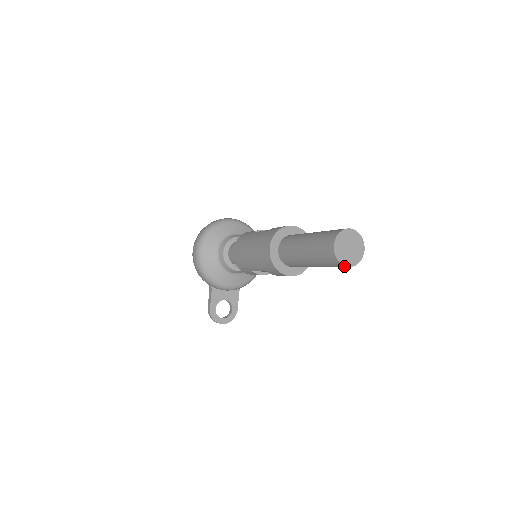
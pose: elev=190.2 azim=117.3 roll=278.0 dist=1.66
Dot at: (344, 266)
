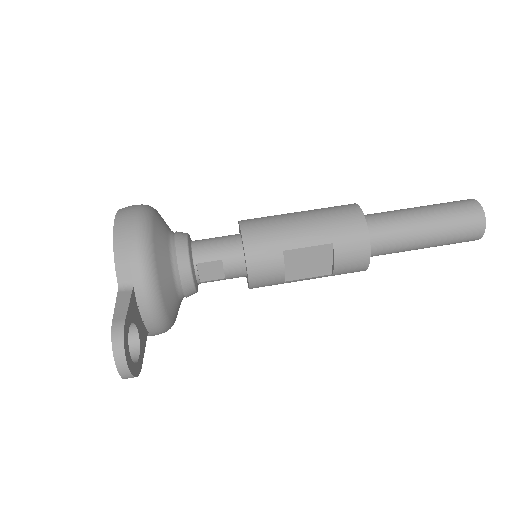
Dot at: (483, 227)
